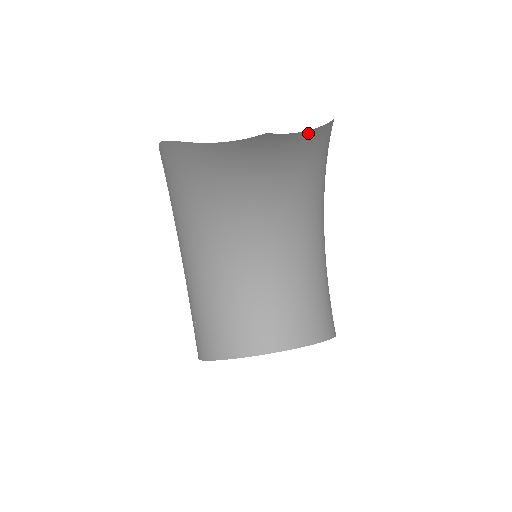
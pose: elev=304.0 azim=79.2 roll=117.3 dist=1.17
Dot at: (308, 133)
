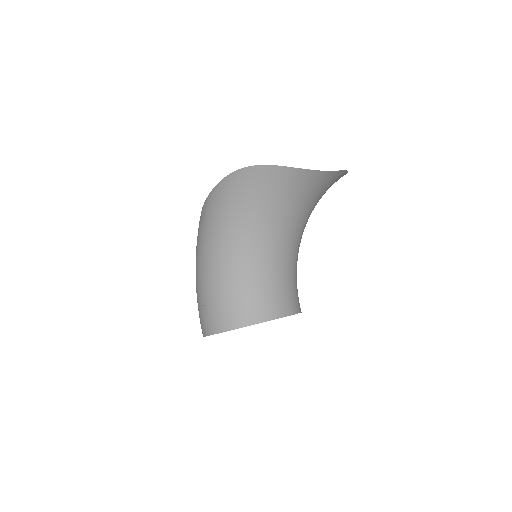
Dot at: occluded
